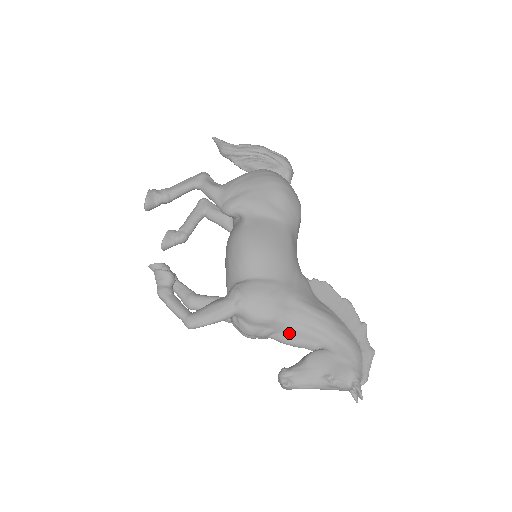
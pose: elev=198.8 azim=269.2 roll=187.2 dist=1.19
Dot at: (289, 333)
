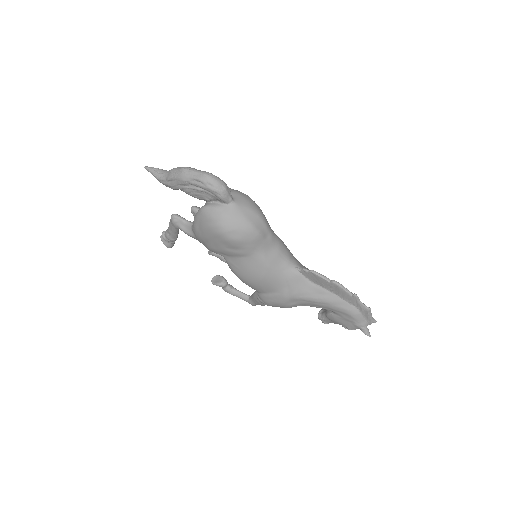
Dot at: occluded
